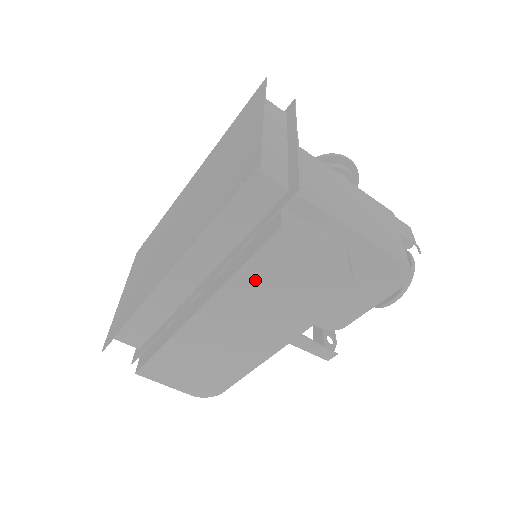
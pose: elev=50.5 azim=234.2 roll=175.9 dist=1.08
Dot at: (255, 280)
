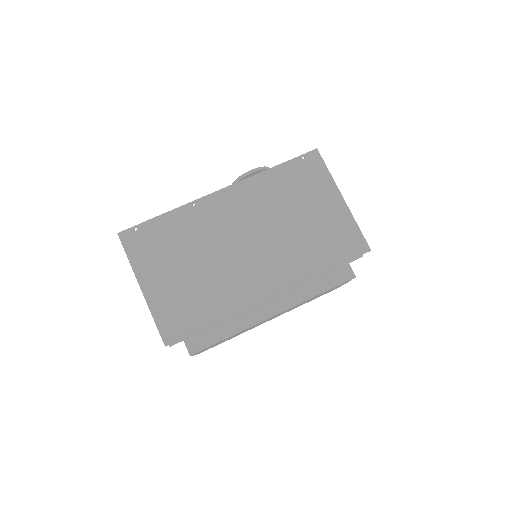
Dot at: occluded
